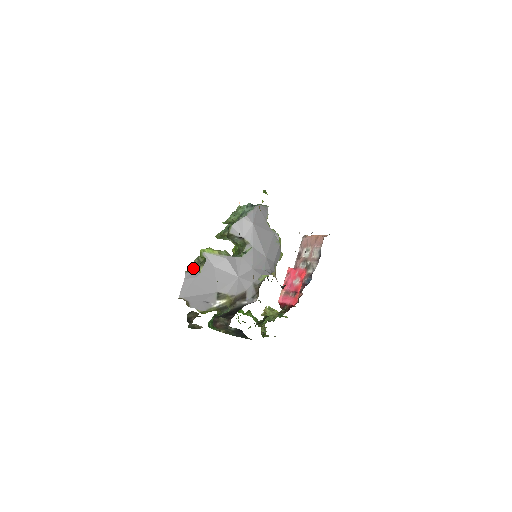
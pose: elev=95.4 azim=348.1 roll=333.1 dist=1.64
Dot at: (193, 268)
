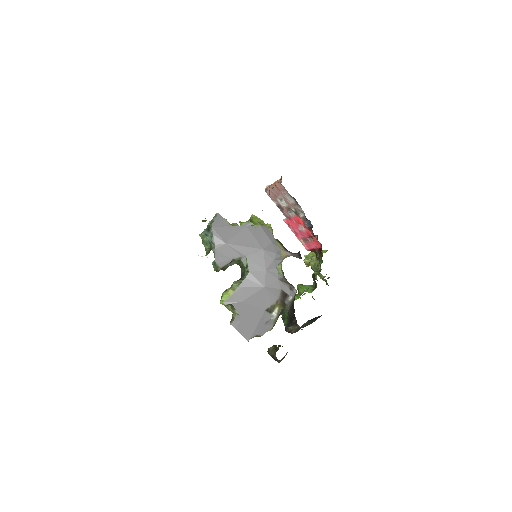
Dot at: (230, 310)
